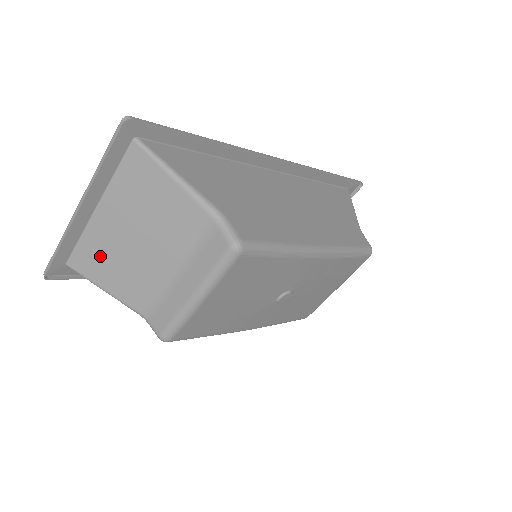
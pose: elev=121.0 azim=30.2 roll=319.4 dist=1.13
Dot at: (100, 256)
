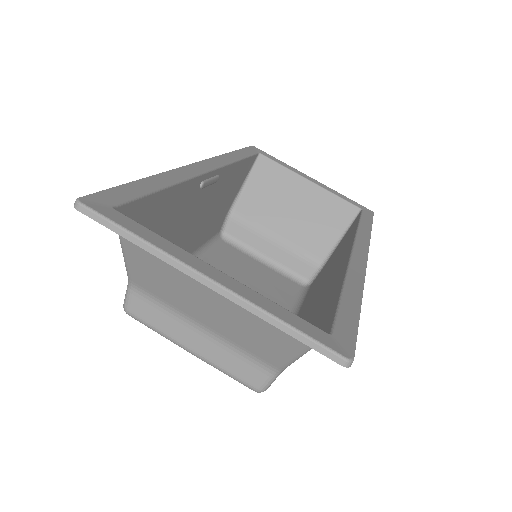
Dot at: occluded
